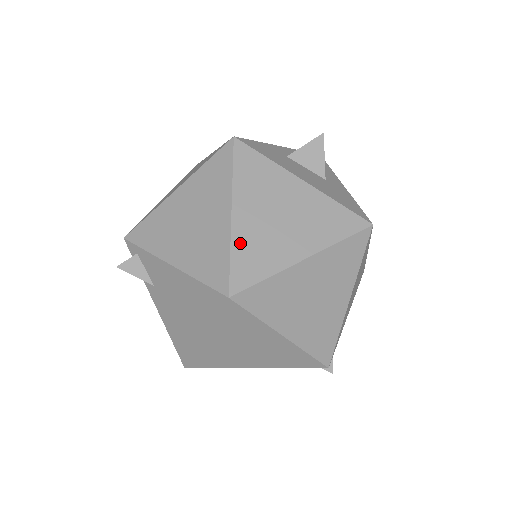
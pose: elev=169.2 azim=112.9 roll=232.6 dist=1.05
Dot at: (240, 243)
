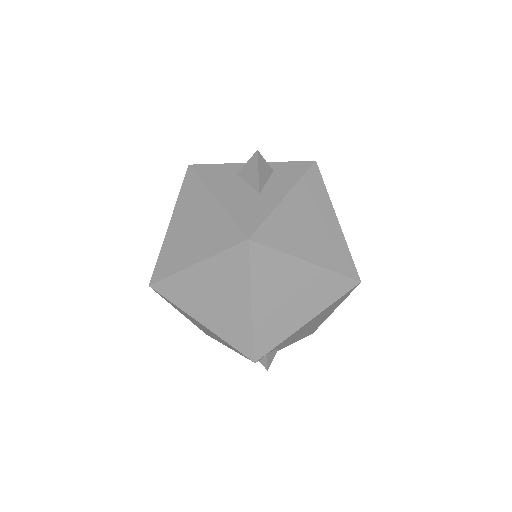
Dot at: (166, 248)
